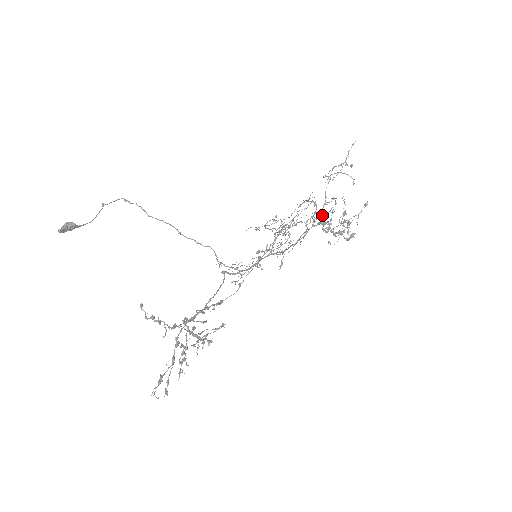
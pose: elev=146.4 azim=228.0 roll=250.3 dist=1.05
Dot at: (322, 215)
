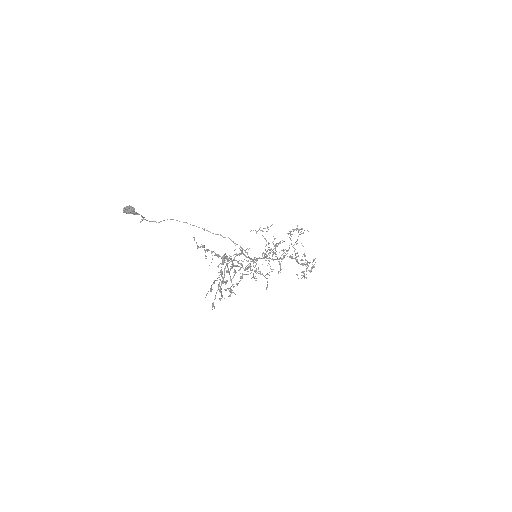
Dot at: occluded
